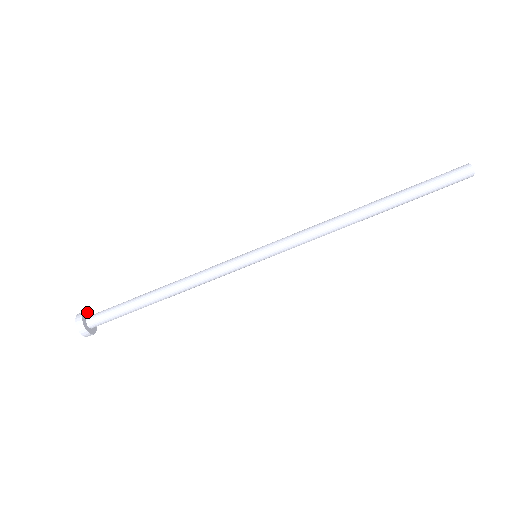
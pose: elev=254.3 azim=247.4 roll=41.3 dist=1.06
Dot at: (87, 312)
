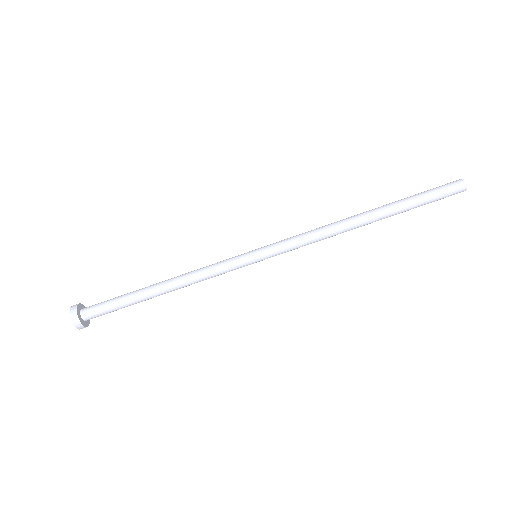
Dot at: (78, 306)
